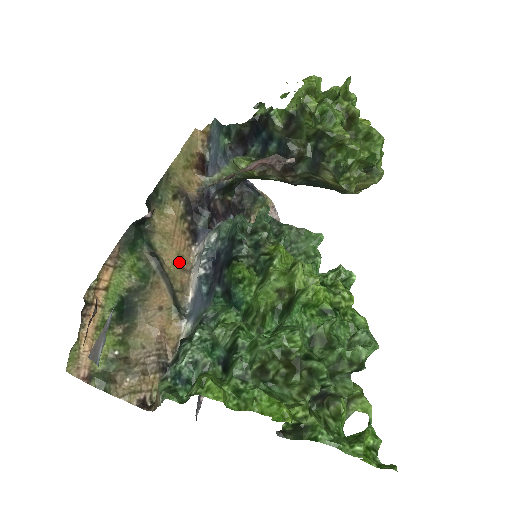
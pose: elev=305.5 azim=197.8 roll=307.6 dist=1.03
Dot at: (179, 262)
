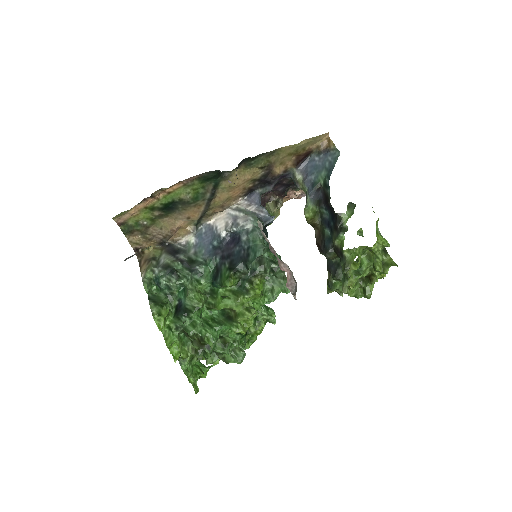
Dot at: (224, 202)
